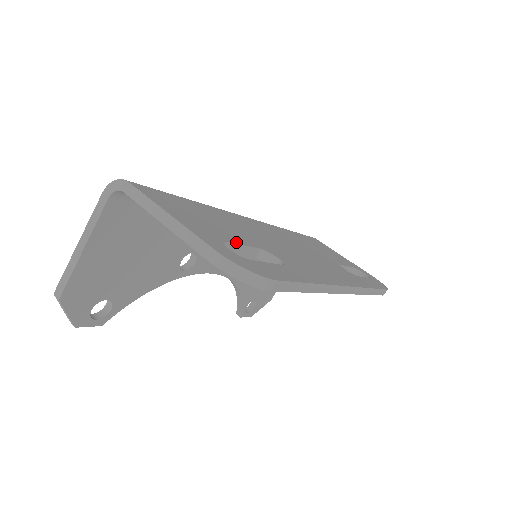
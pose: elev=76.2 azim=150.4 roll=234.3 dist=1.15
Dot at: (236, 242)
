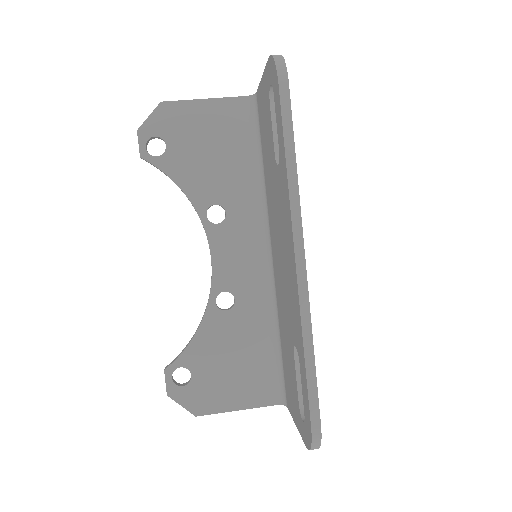
Dot at: occluded
